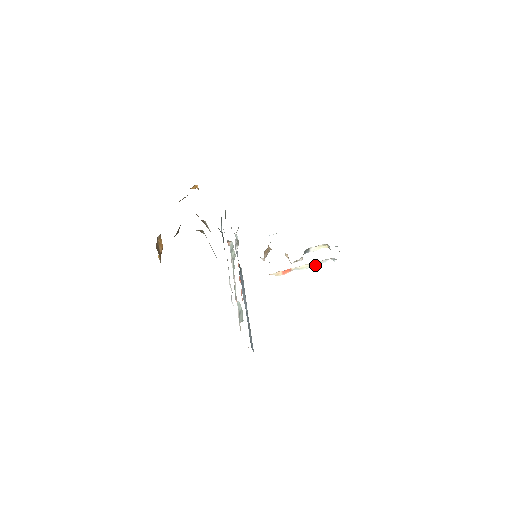
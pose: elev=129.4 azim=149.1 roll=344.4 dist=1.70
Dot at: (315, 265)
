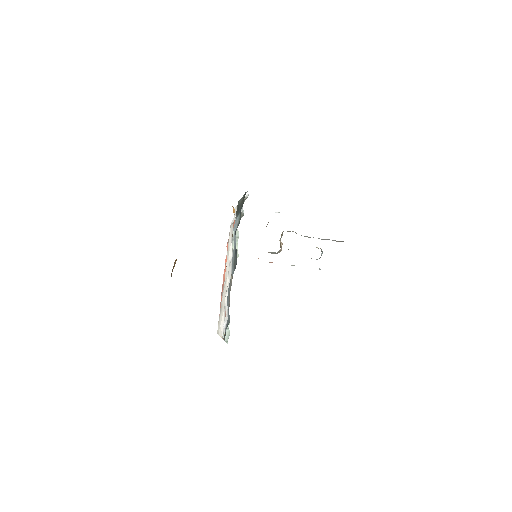
Dot at: occluded
